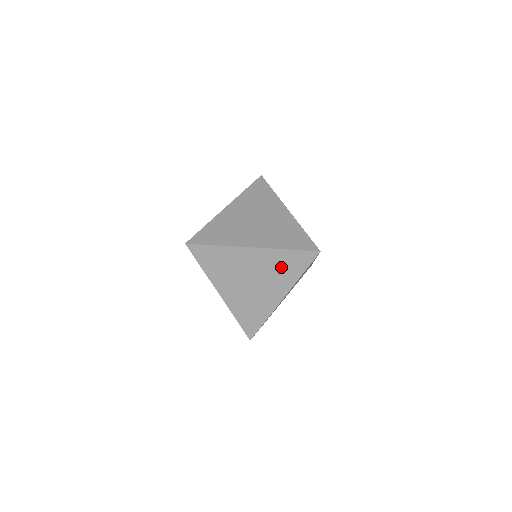
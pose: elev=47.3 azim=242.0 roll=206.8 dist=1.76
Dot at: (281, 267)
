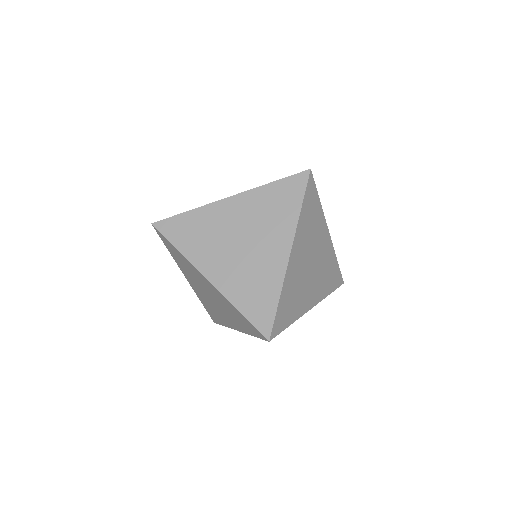
Dot at: (271, 208)
